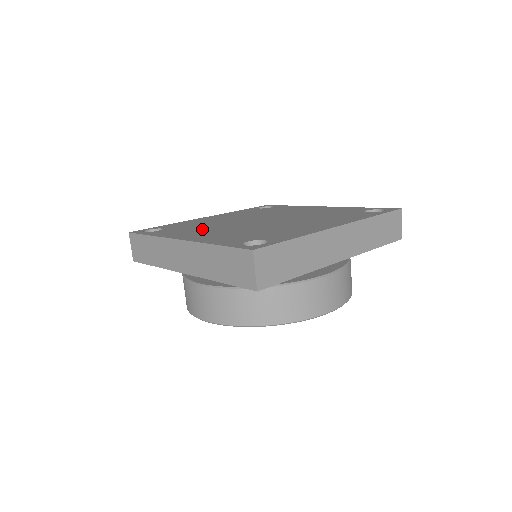
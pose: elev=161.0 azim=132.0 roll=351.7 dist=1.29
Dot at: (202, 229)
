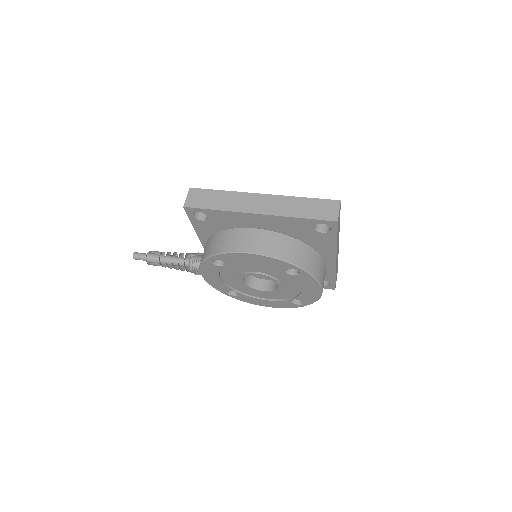
Dot at: occluded
